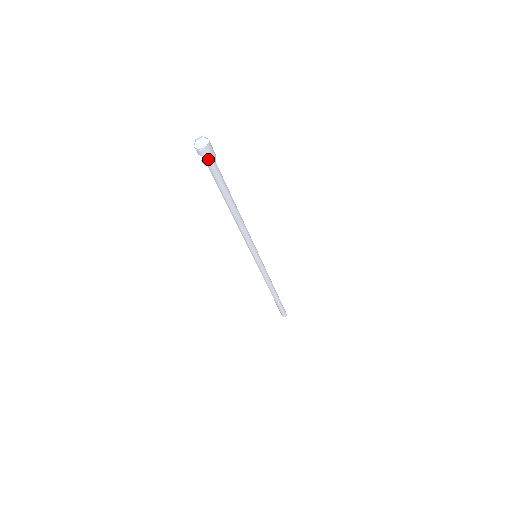
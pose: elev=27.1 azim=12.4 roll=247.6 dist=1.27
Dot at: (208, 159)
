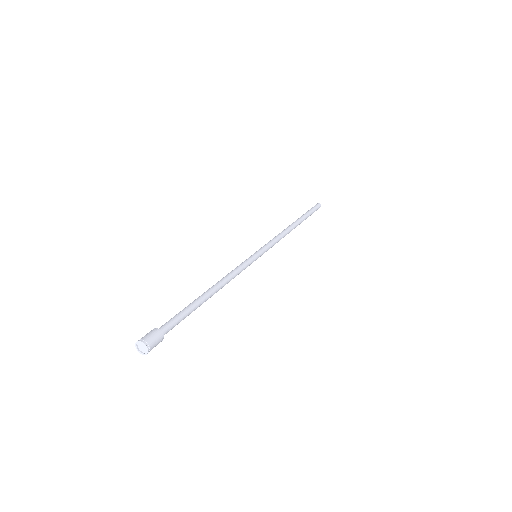
Dot at: (157, 342)
